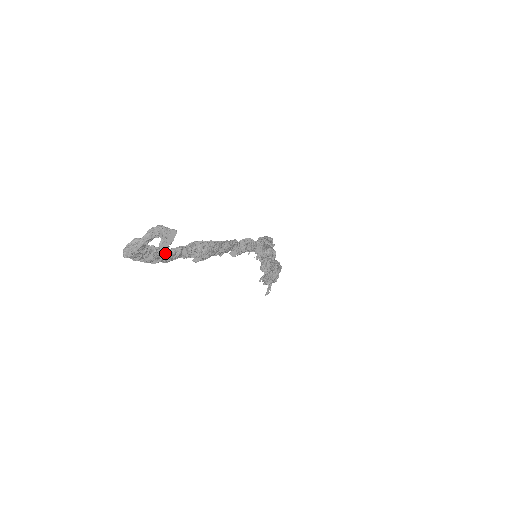
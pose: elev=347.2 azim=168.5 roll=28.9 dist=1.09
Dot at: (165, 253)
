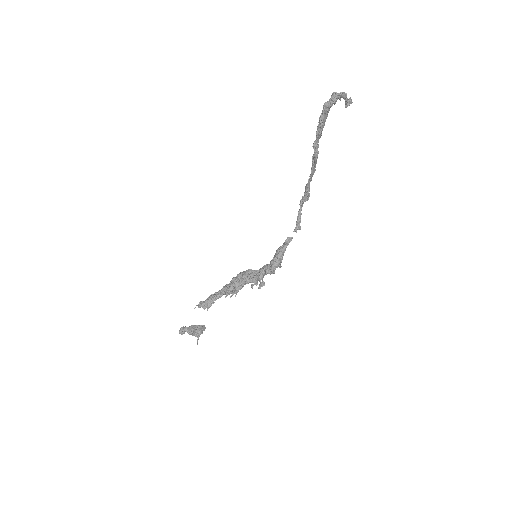
Dot at: (323, 126)
